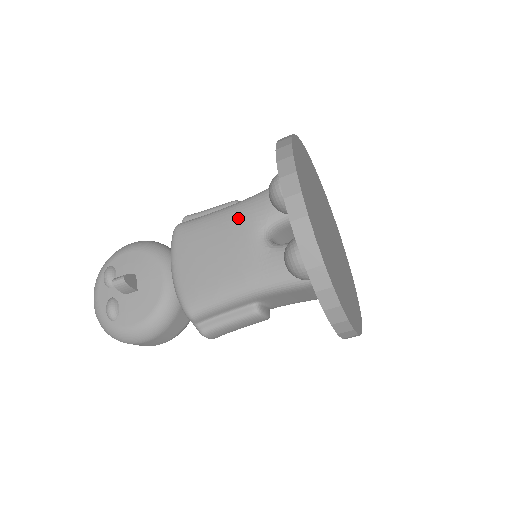
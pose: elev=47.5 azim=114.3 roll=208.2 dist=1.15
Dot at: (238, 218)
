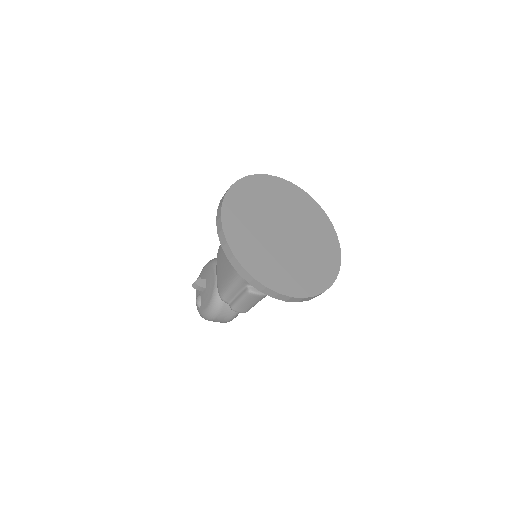
Dot at: occluded
